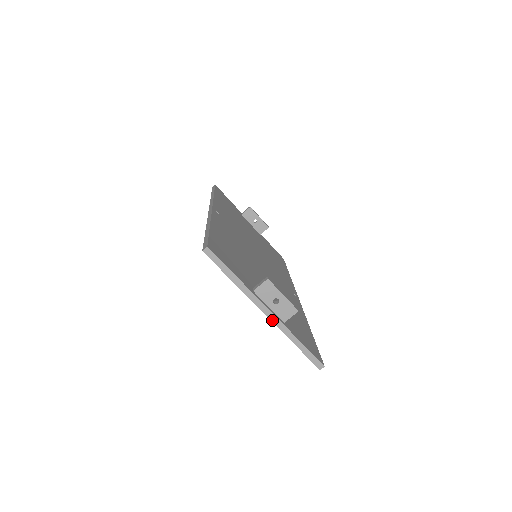
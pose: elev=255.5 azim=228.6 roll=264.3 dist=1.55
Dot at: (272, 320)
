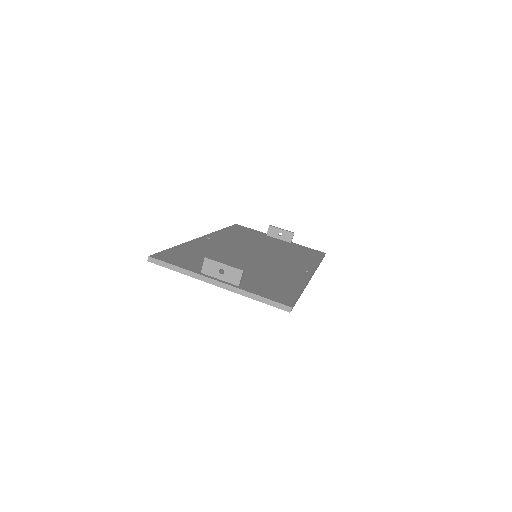
Dot at: (225, 288)
